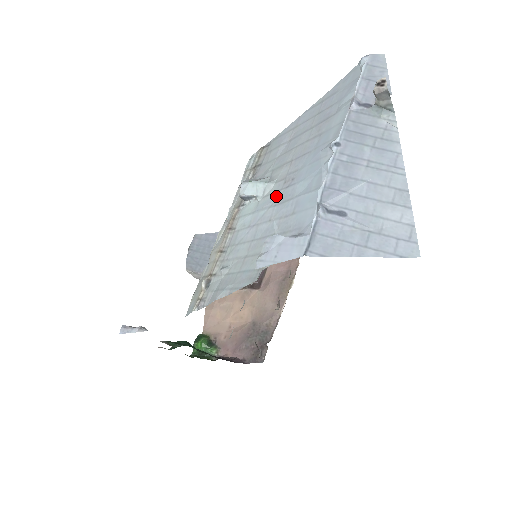
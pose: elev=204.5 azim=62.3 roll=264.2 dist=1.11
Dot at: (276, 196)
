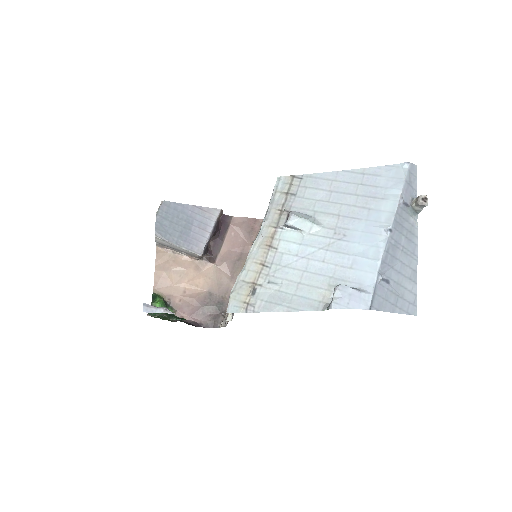
Dot at: (327, 242)
